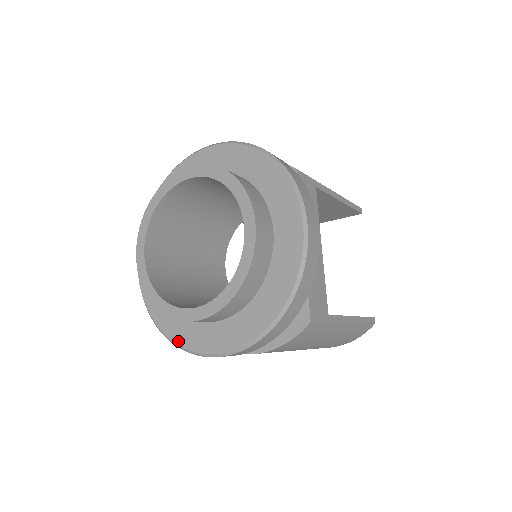
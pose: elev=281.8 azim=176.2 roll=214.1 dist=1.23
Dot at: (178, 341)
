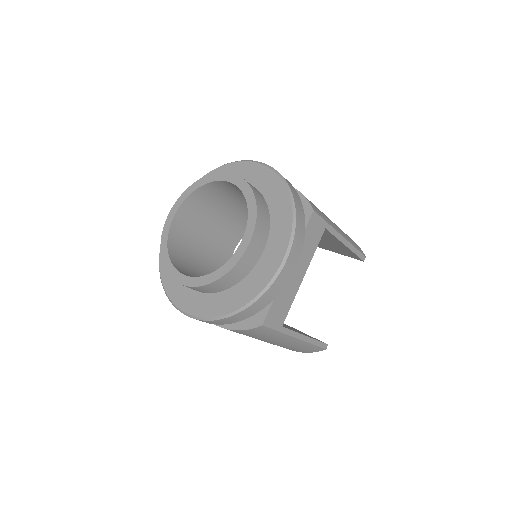
Dot at: (167, 289)
